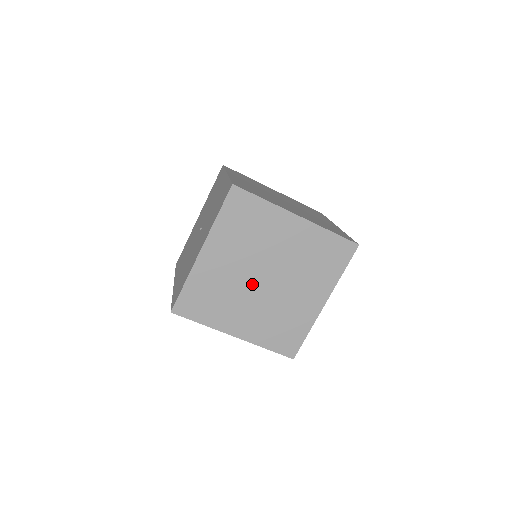
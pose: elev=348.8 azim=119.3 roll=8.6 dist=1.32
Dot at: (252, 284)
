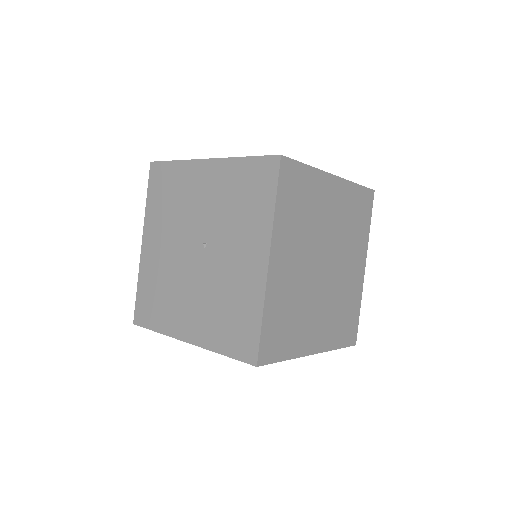
Dot at: (316, 279)
